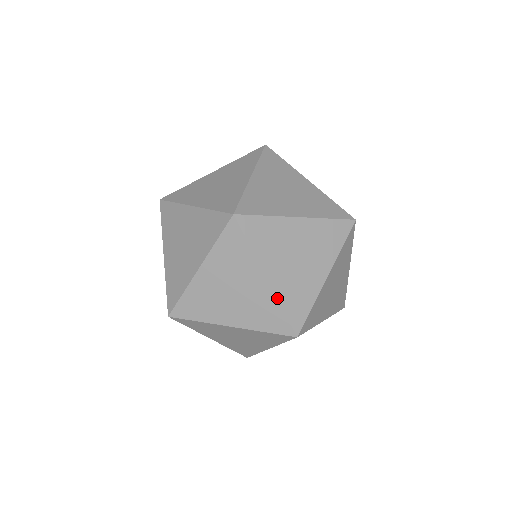
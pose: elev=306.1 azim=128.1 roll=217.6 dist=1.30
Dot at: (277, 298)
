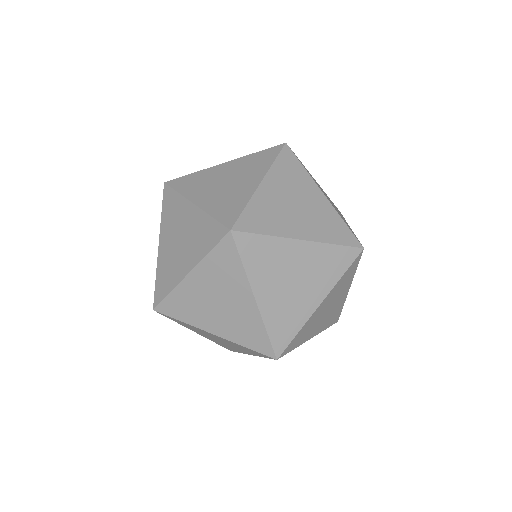
Dot at: (263, 320)
